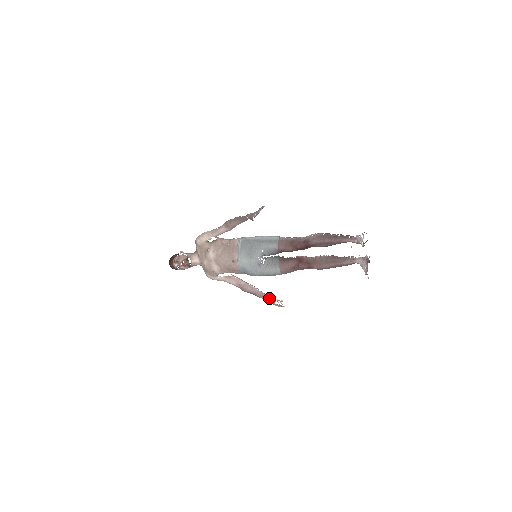
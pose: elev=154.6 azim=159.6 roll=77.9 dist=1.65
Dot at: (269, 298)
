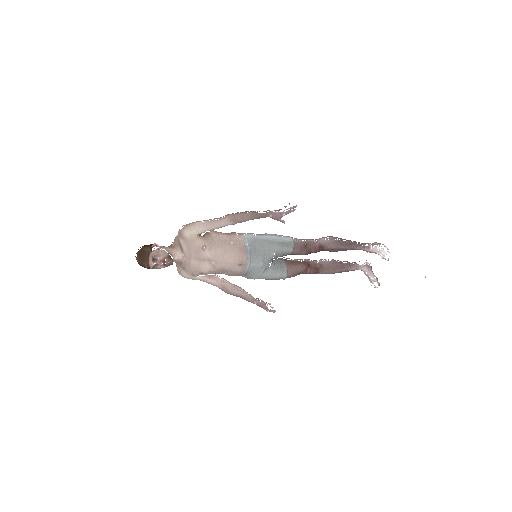
Dot at: (263, 303)
